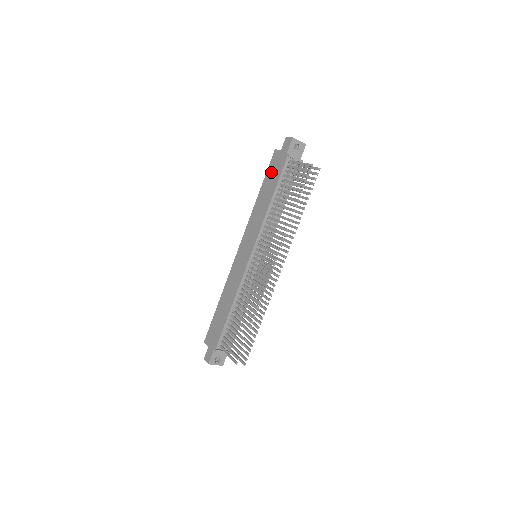
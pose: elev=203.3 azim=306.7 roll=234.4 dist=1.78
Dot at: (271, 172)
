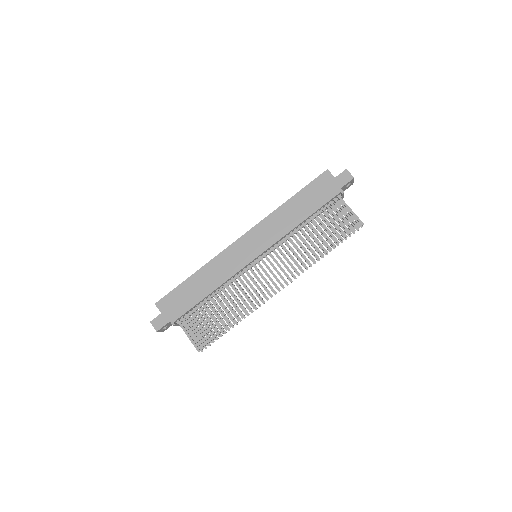
Dot at: (314, 190)
